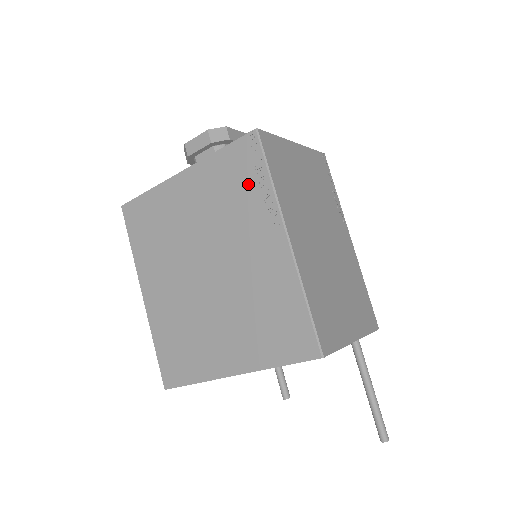
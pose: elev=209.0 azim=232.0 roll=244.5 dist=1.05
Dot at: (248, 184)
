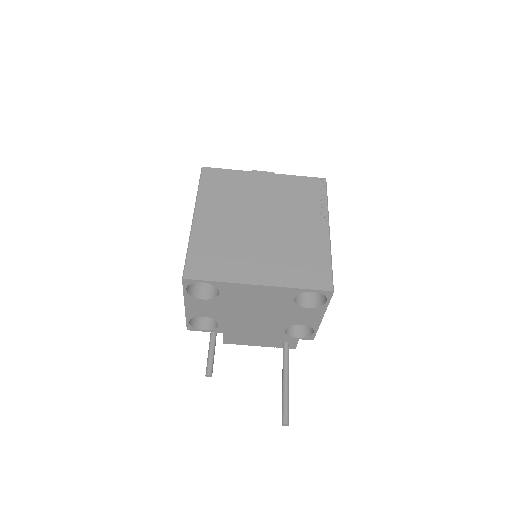
Dot at: (312, 197)
